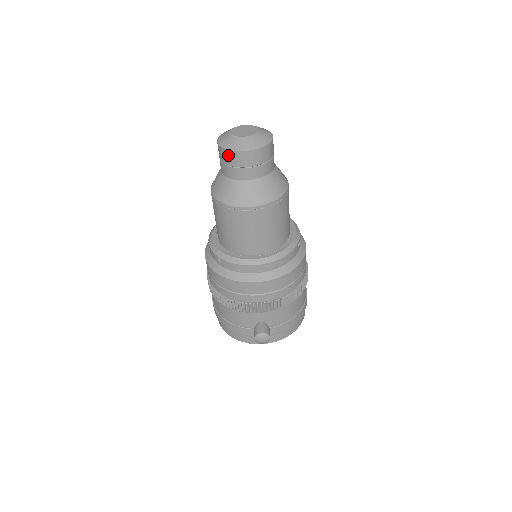
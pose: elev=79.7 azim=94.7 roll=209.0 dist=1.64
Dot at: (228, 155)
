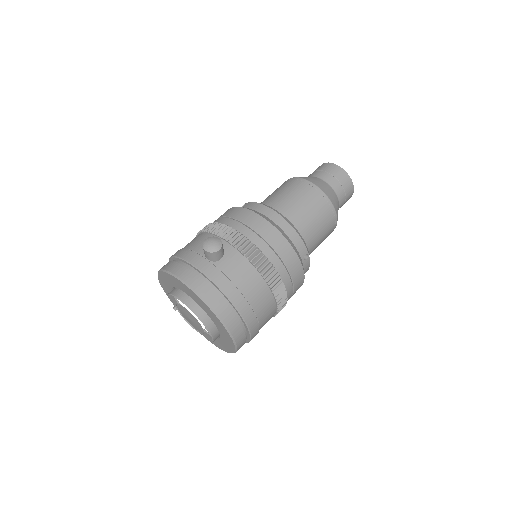
Dot at: (323, 165)
